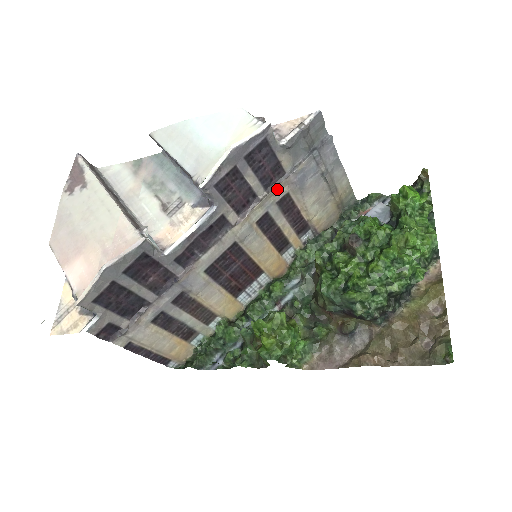
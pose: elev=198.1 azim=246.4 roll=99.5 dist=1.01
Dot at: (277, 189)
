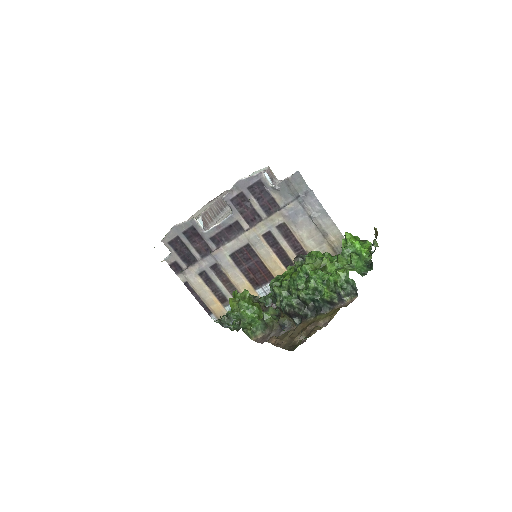
Dot at: (275, 217)
